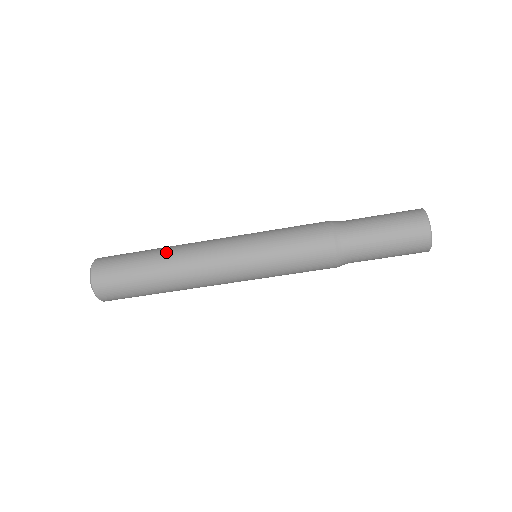
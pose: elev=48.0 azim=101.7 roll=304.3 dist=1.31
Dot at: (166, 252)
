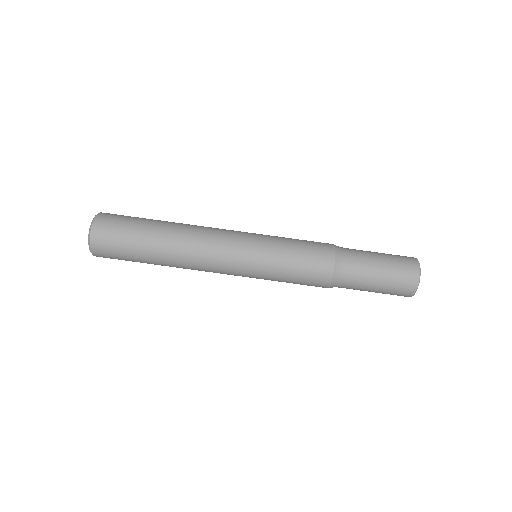
Dot at: occluded
